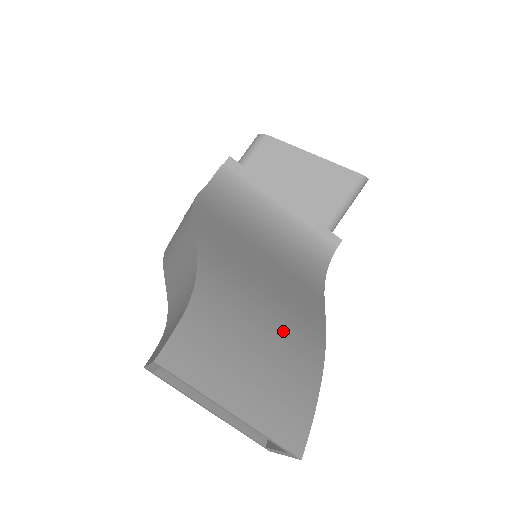
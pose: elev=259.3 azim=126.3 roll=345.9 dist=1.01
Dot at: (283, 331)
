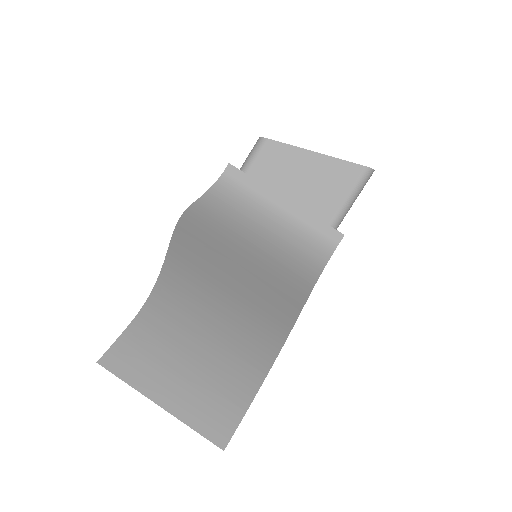
Dot at: (235, 333)
